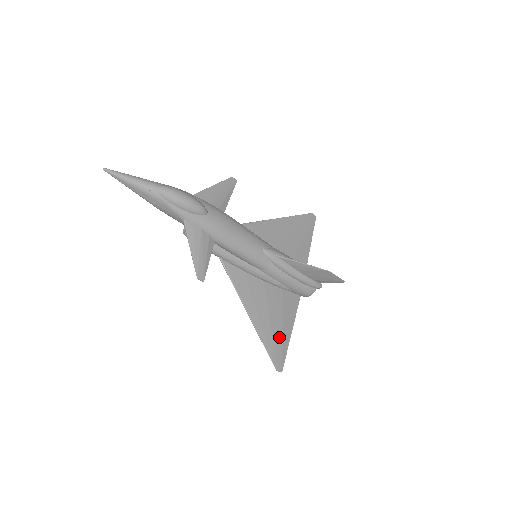
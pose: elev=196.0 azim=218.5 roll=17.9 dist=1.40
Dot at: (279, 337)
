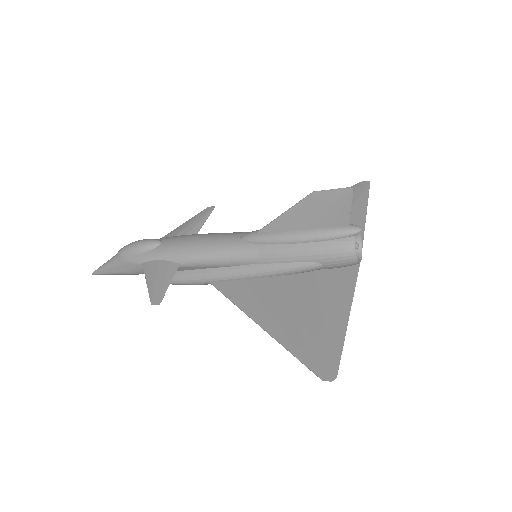
Dot at: (319, 331)
